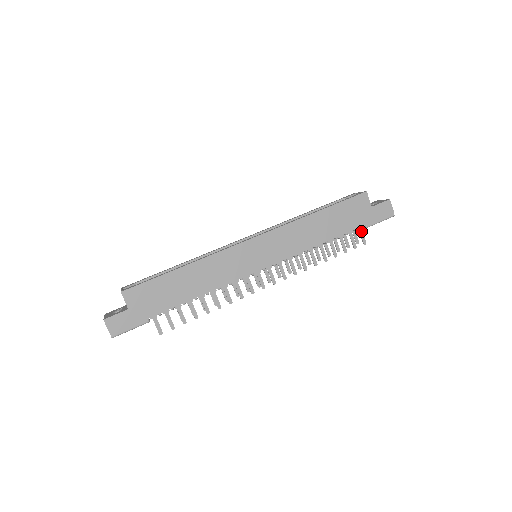
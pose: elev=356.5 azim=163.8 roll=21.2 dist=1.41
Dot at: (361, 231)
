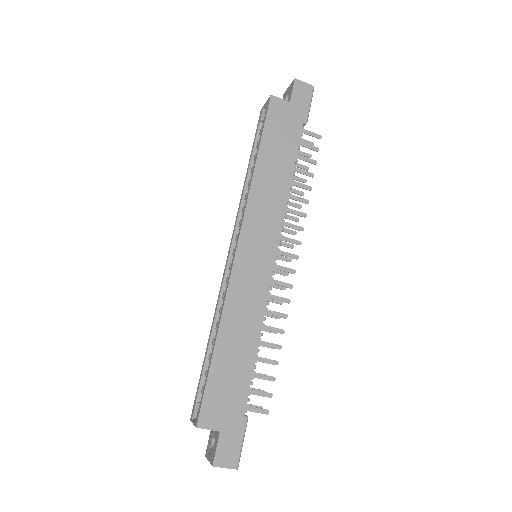
Dot at: (306, 132)
